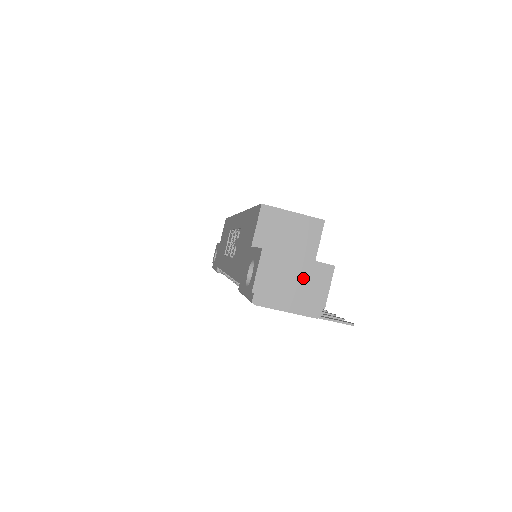
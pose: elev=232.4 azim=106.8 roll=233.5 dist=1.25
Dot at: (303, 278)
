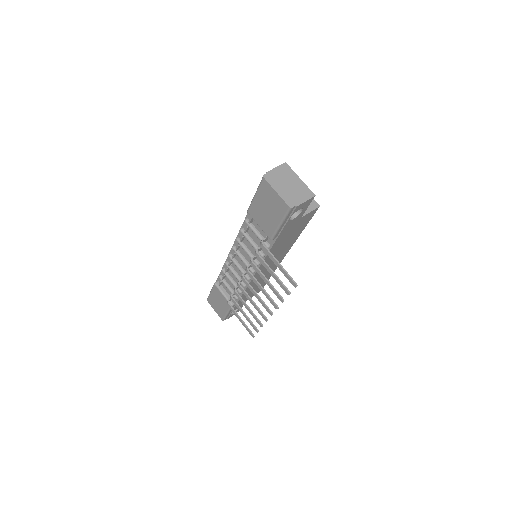
Dot at: (296, 187)
